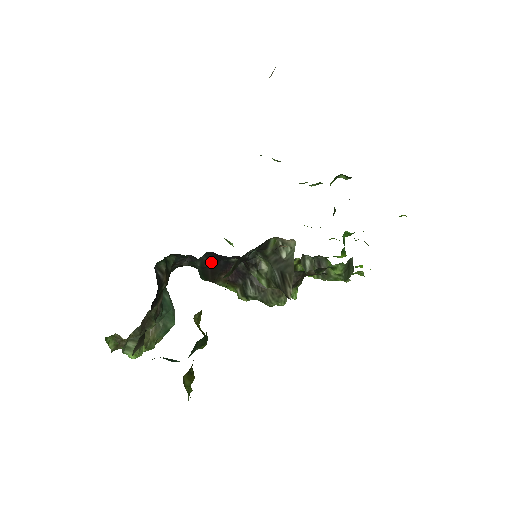
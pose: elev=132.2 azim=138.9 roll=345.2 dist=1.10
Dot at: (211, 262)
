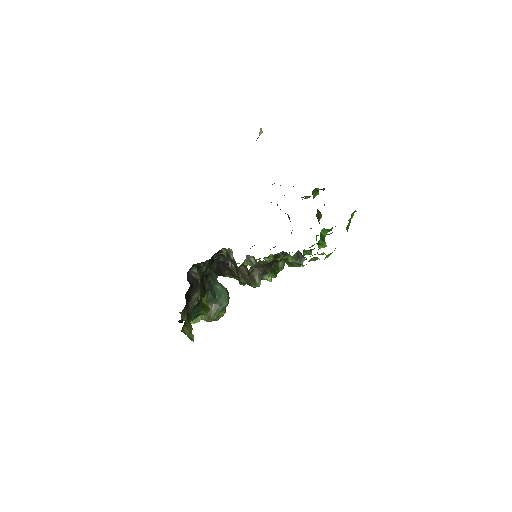
Dot at: occluded
